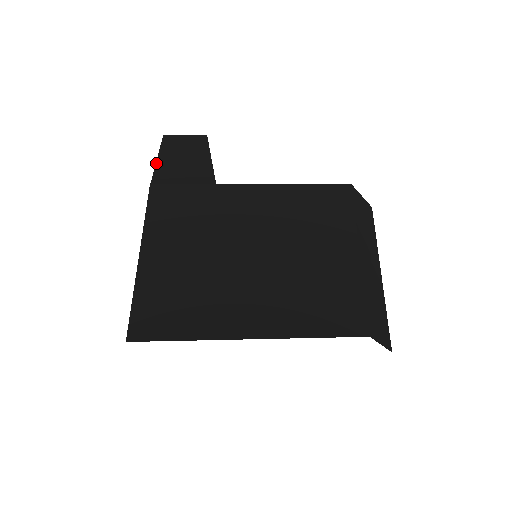
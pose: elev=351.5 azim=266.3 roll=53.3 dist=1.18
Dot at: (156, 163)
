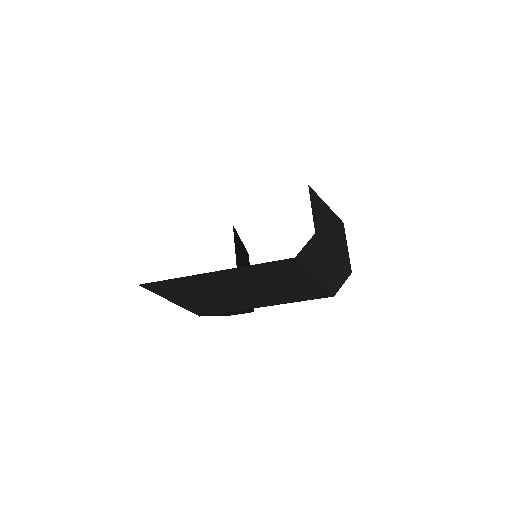
Dot at: occluded
